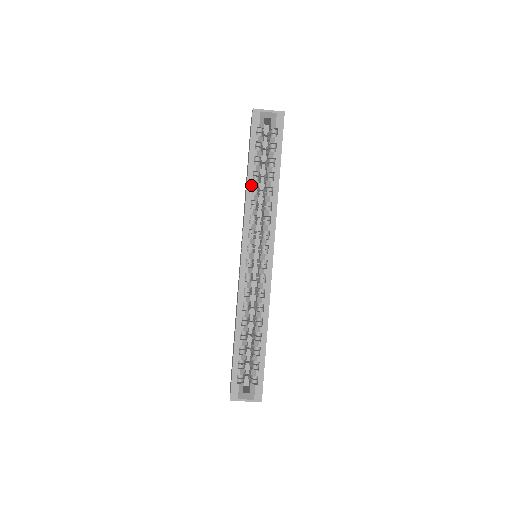
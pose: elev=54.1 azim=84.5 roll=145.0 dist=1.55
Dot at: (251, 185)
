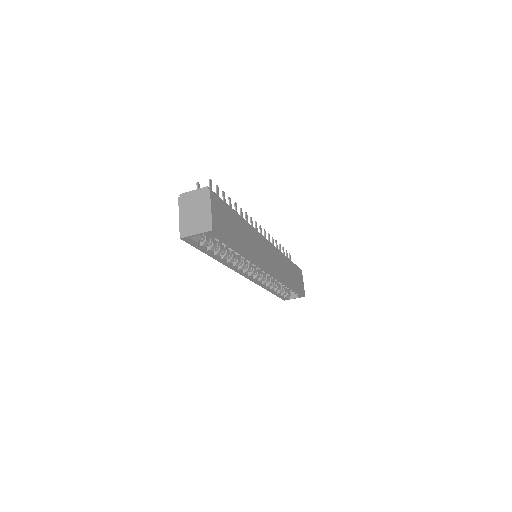
Dot at: (222, 261)
